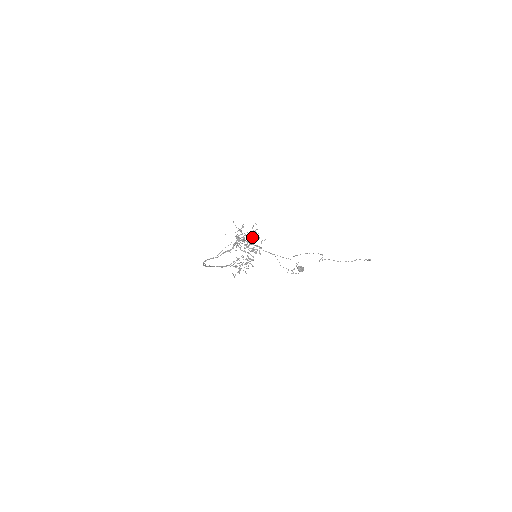
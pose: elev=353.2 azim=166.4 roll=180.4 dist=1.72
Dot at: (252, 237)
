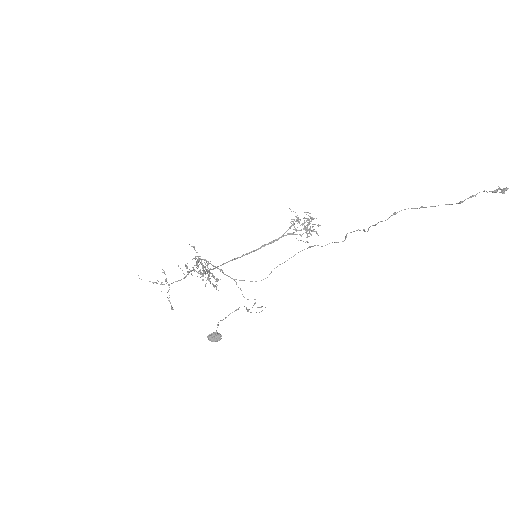
Dot at: (197, 266)
